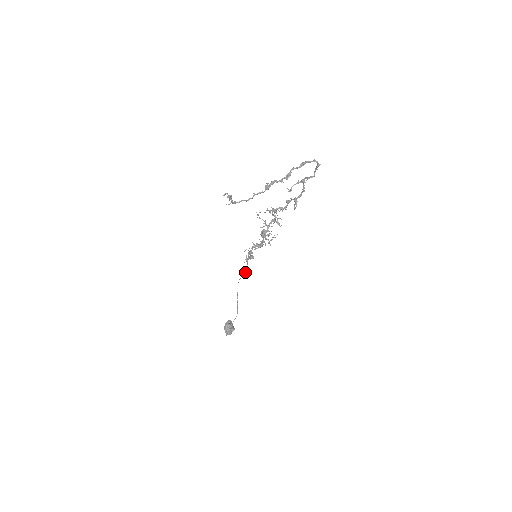
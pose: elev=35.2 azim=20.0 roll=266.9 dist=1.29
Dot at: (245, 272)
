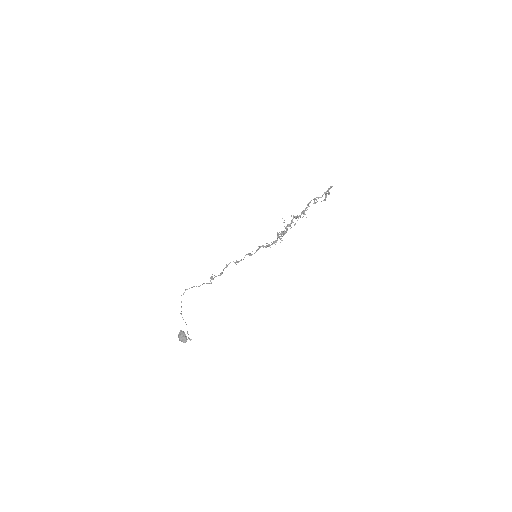
Dot at: (210, 280)
